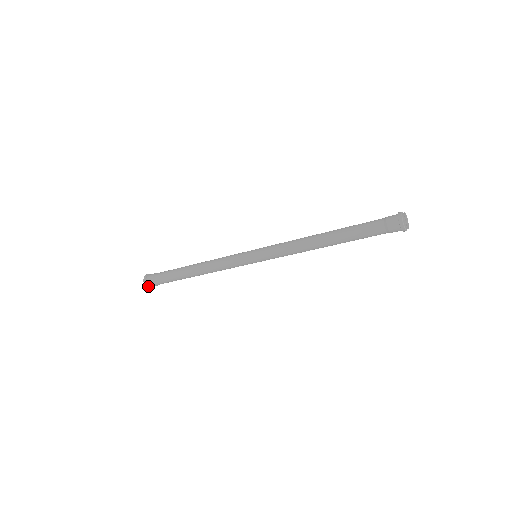
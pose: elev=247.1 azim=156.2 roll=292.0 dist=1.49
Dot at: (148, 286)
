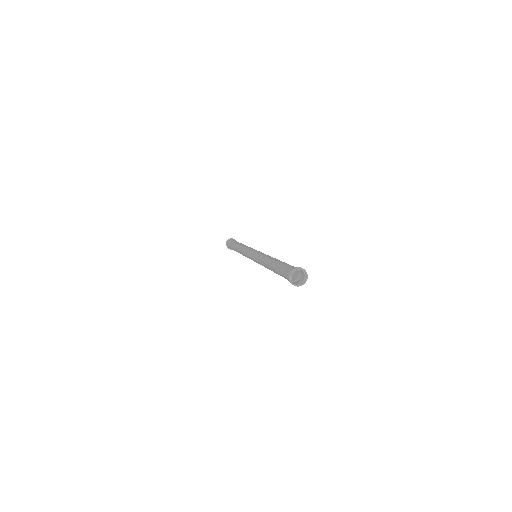
Dot at: occluded
